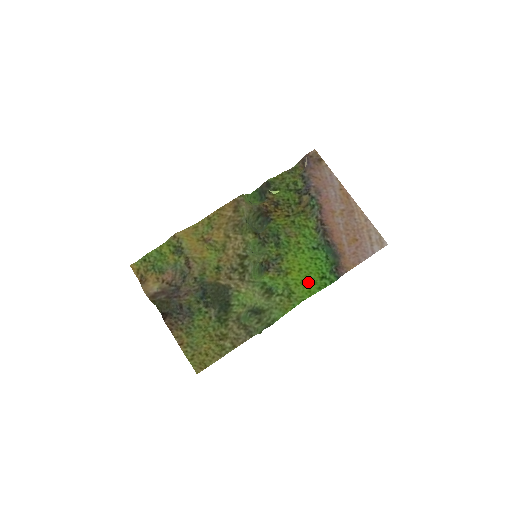
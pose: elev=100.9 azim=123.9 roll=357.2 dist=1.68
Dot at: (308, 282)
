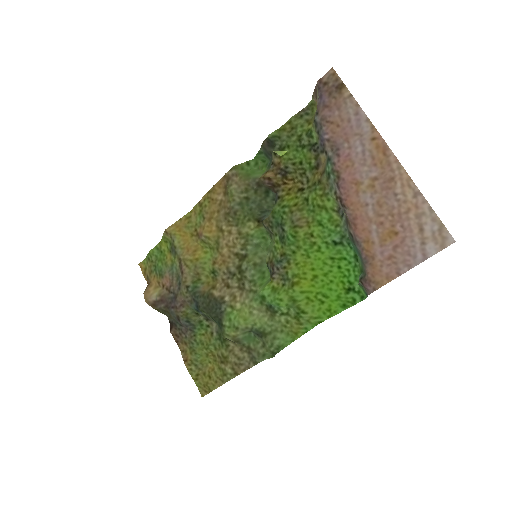
Dot at: (327, 296)
